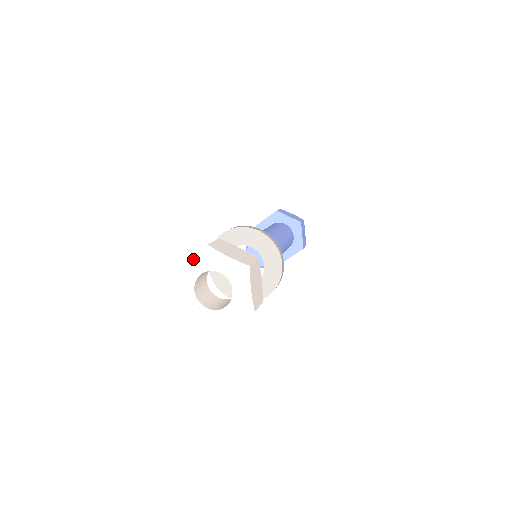
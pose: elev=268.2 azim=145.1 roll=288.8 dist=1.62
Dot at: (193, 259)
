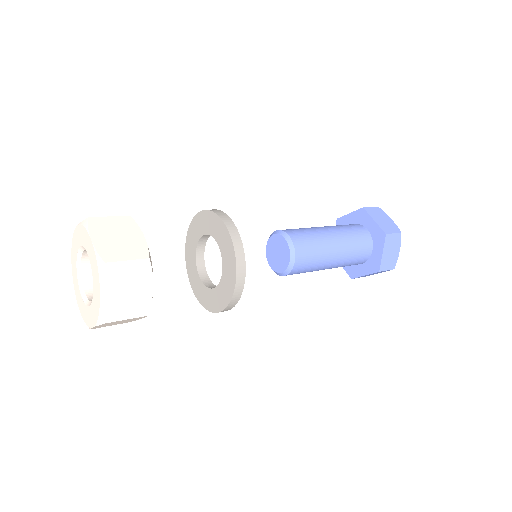
Dot at: (78, 229)
